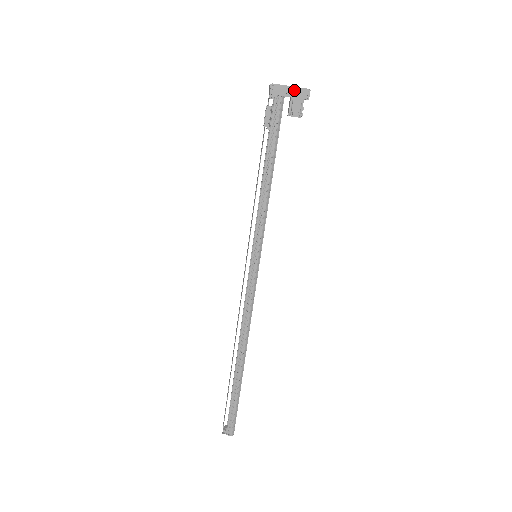
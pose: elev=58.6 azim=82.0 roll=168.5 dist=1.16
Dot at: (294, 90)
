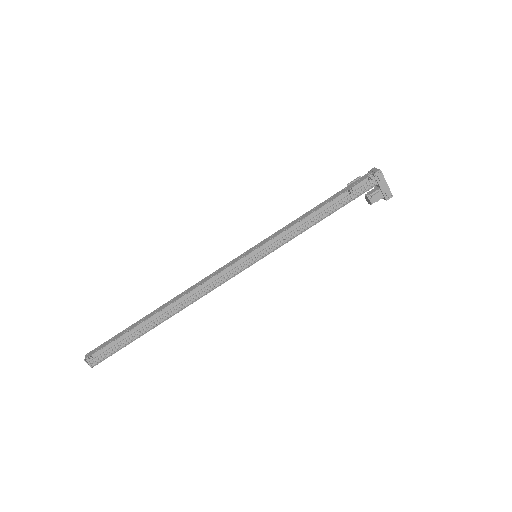
Dot at: (386, 187)
